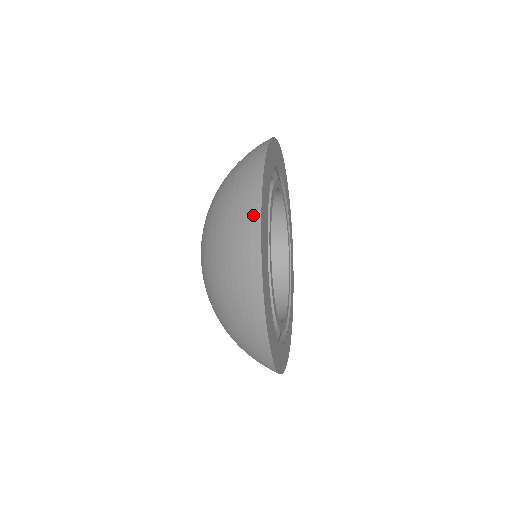
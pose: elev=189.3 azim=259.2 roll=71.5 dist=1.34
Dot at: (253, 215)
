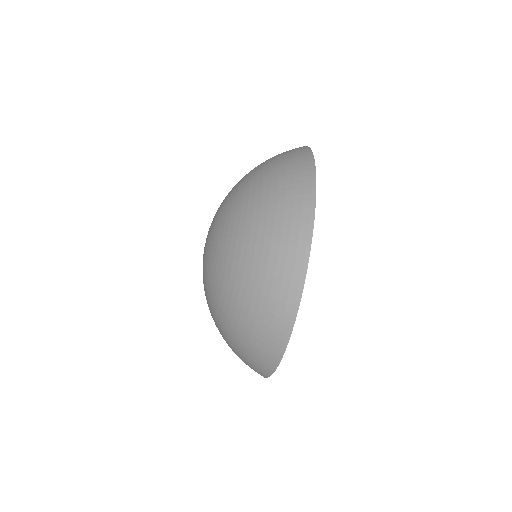
Dot at: occluded
